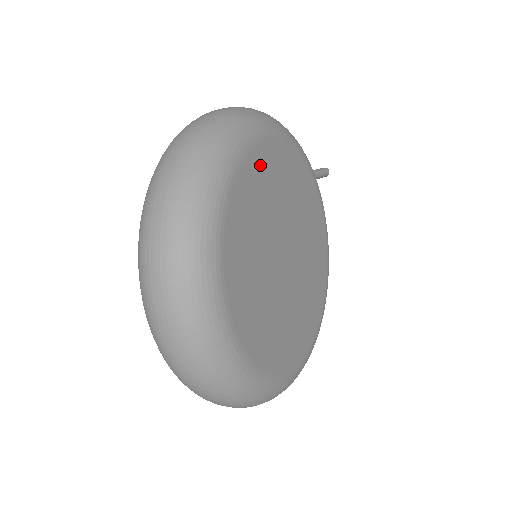
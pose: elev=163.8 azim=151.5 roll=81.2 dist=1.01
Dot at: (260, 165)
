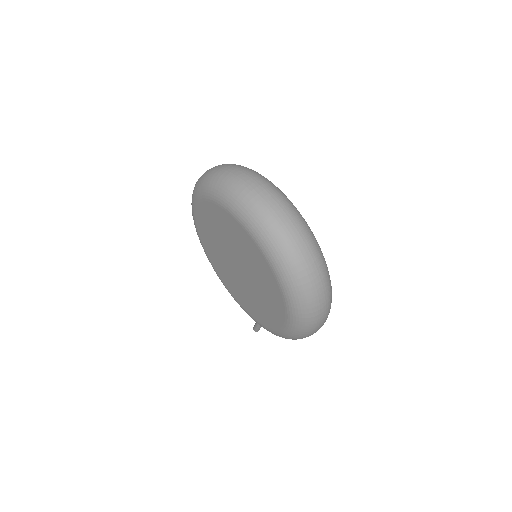
Dot at: occluded
